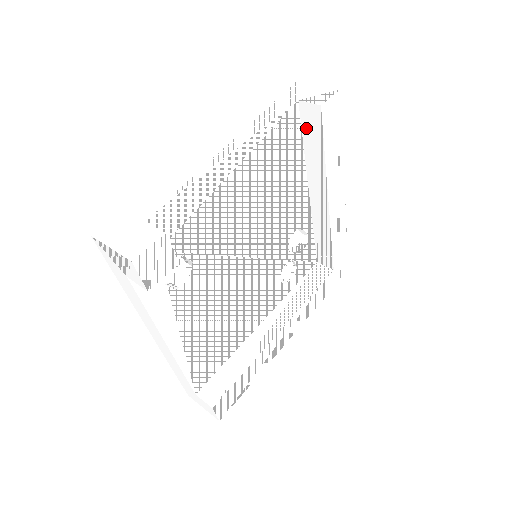
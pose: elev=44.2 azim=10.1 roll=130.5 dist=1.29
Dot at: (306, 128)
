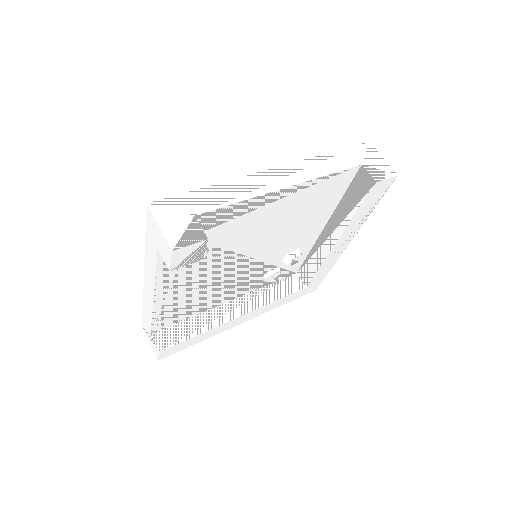
Dot at: (354, 186)
